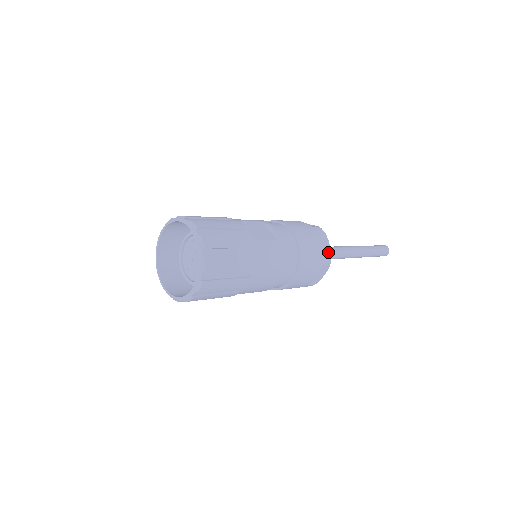
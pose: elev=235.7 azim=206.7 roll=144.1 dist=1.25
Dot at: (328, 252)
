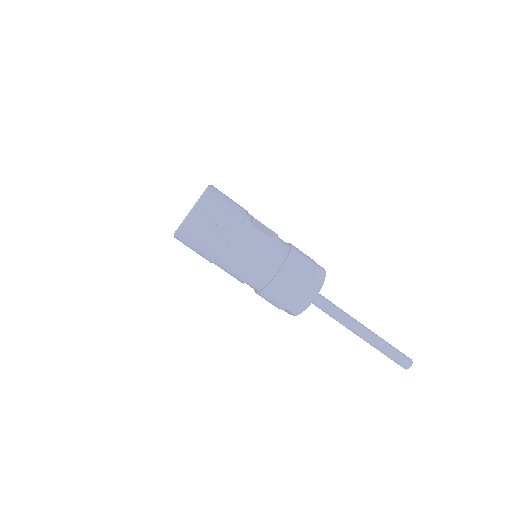
Dot at: (318, 285)
